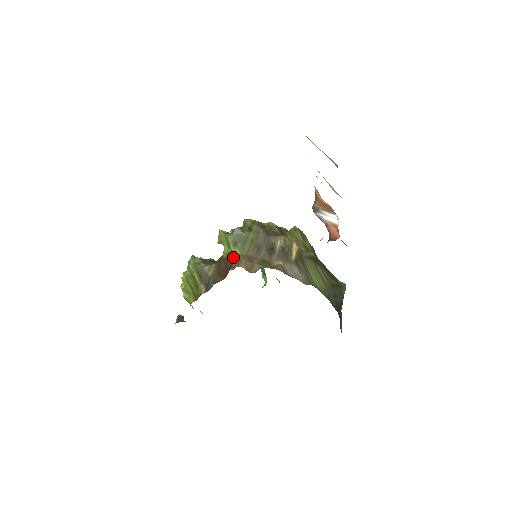
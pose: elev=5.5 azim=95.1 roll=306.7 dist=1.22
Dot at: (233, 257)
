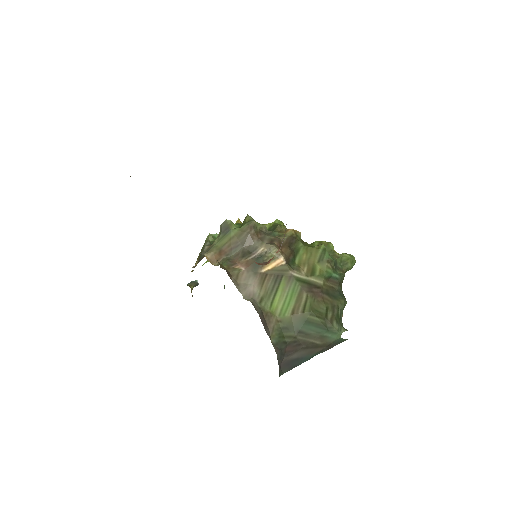
Dot at: (211, 245)
